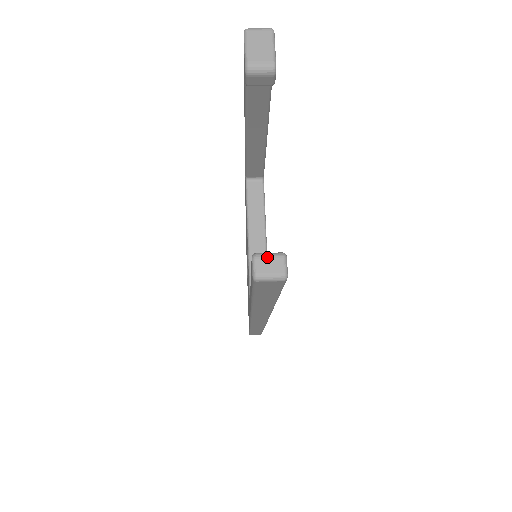
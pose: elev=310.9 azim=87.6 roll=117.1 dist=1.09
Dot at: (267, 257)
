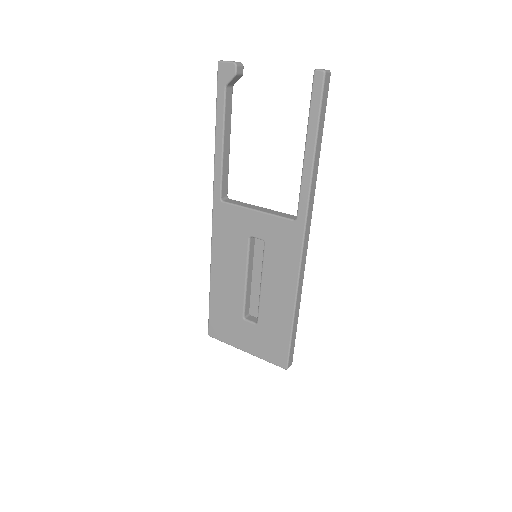
Dot at: (319, 69)
